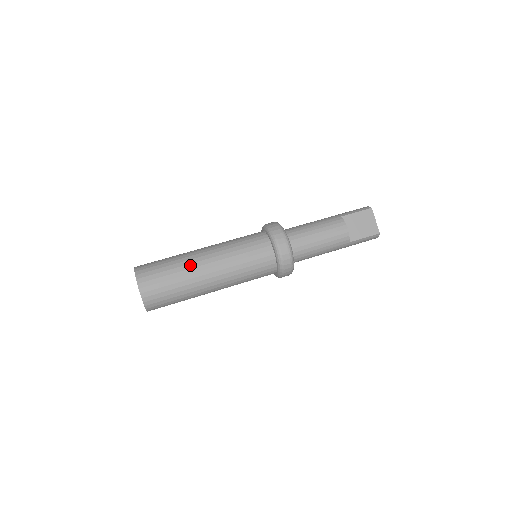
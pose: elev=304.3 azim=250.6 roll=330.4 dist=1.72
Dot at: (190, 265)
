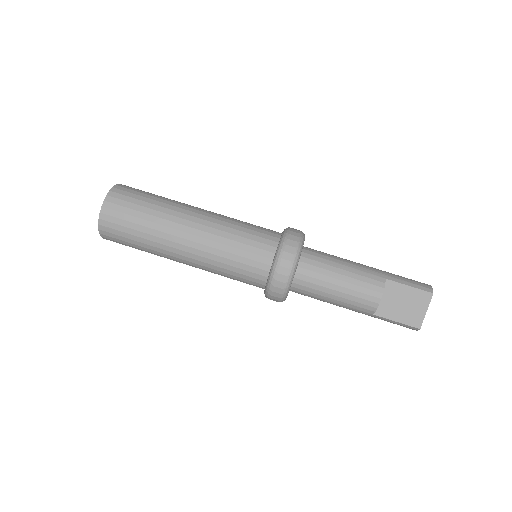
Dot at: (168, 222)
